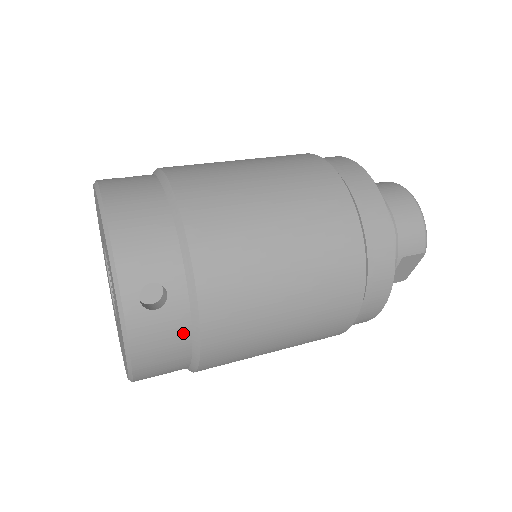
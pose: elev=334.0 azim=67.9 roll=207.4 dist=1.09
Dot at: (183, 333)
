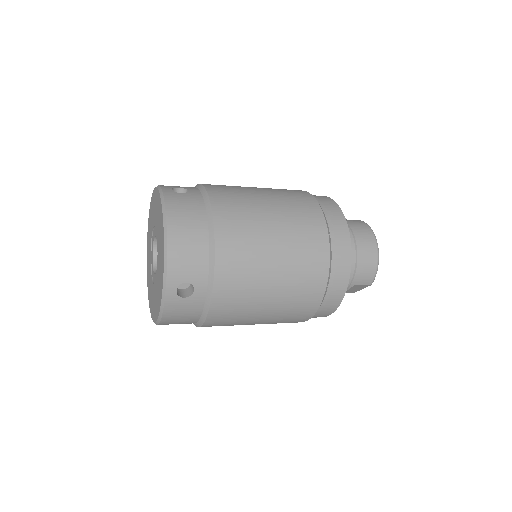
Dot at: (197, 312)
